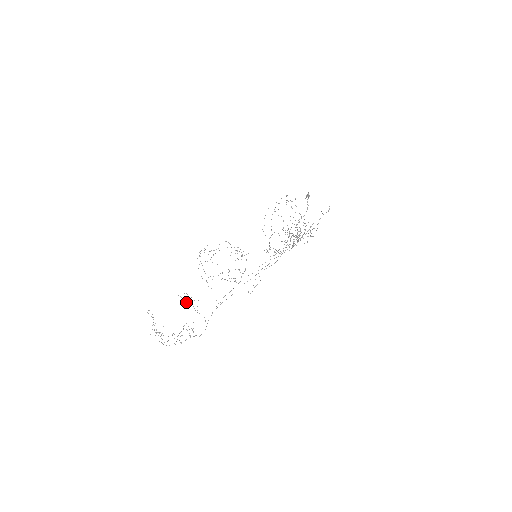
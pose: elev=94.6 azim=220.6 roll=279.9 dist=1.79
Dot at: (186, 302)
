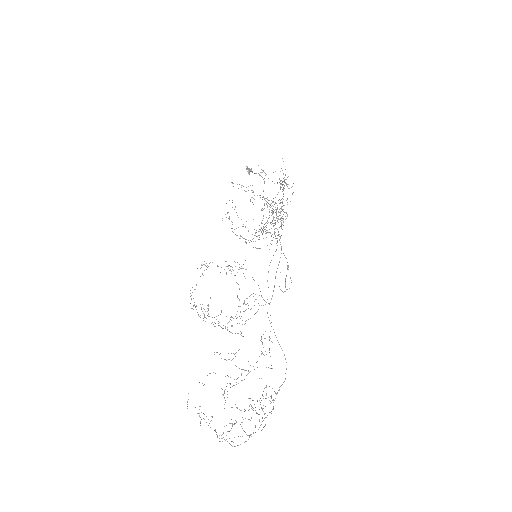
Dot at: occluded
